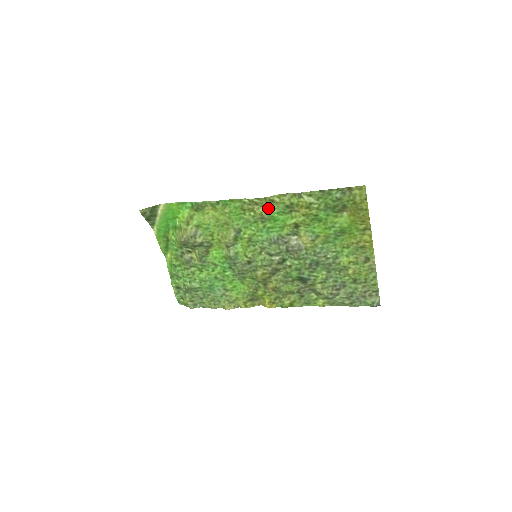
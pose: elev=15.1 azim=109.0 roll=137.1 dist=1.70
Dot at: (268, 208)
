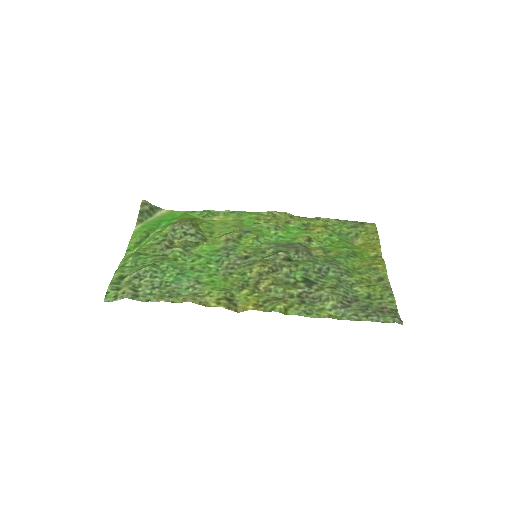
Dot at: (284, 222)
